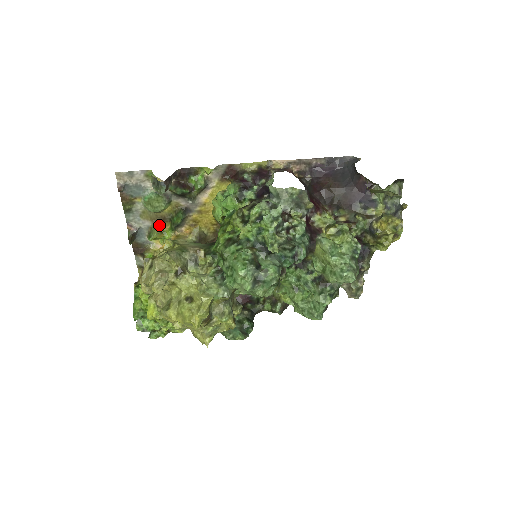
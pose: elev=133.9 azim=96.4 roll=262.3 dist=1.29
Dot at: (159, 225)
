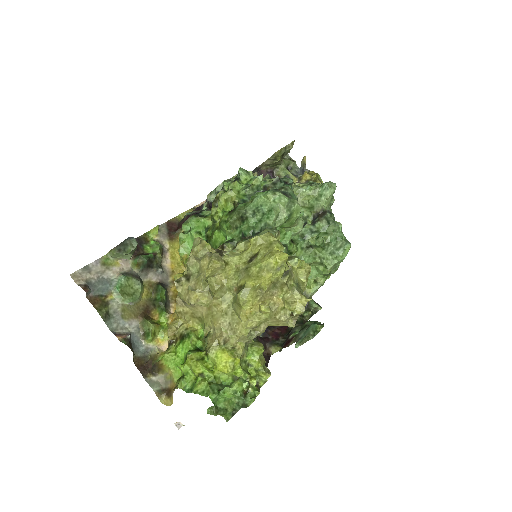
Dot at: (147, 318)
